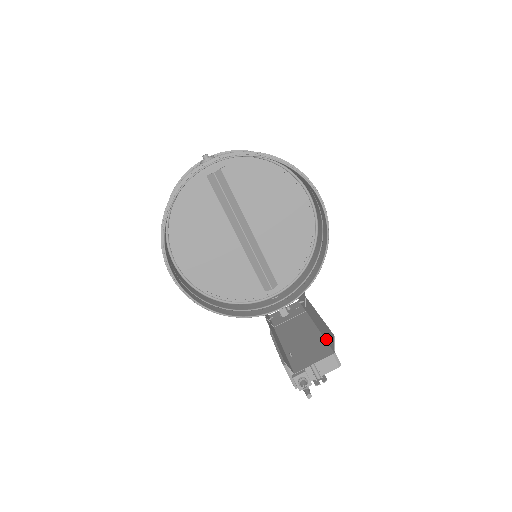
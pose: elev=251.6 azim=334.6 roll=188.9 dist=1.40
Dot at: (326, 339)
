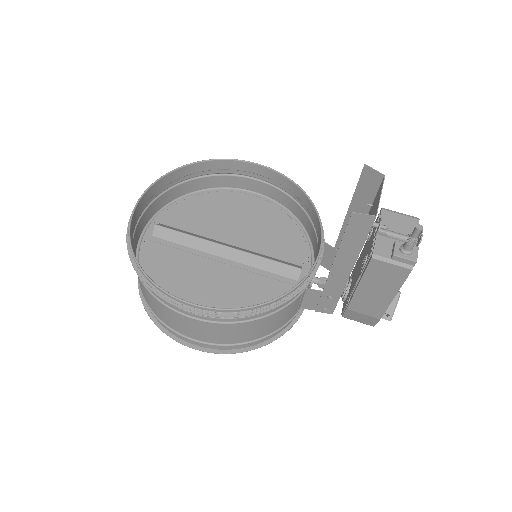
Dot at: (372, 198)
